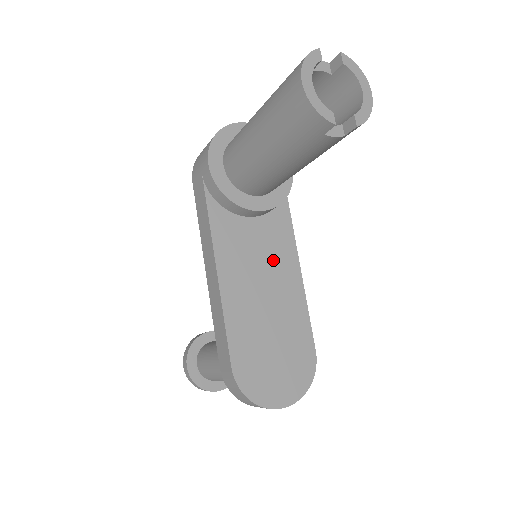
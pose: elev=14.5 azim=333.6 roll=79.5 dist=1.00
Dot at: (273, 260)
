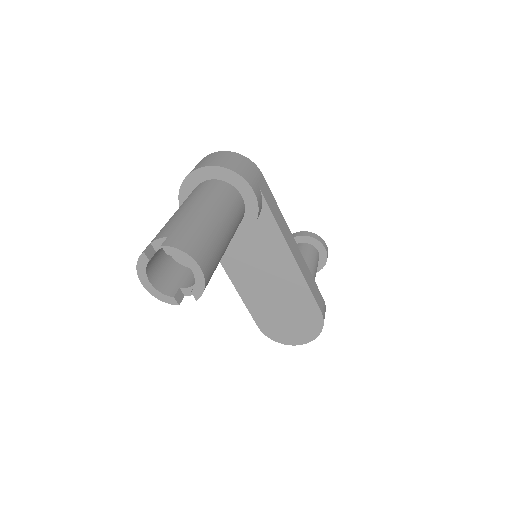
Dot at: (269, 259)
